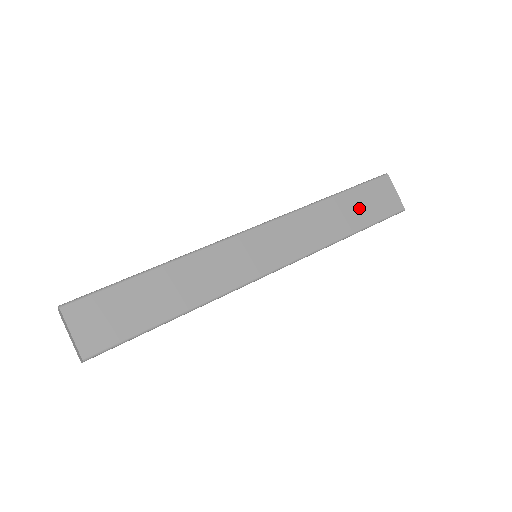
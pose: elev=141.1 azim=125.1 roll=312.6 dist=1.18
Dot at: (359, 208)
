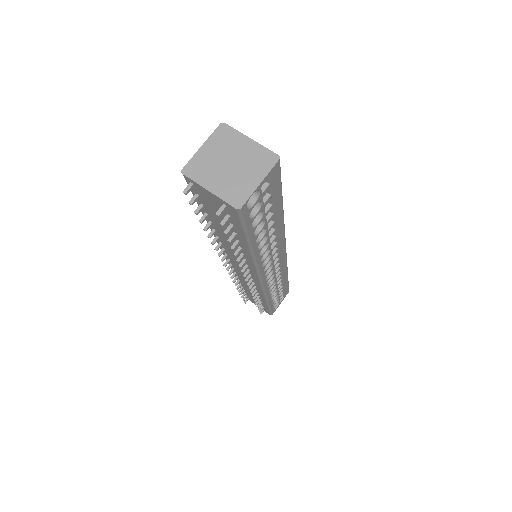
Dot at: occluded
